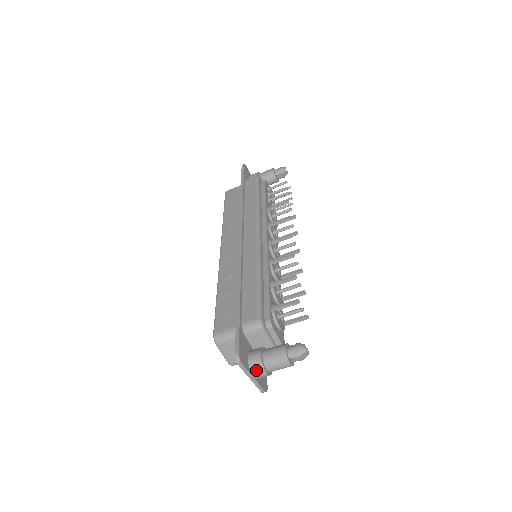
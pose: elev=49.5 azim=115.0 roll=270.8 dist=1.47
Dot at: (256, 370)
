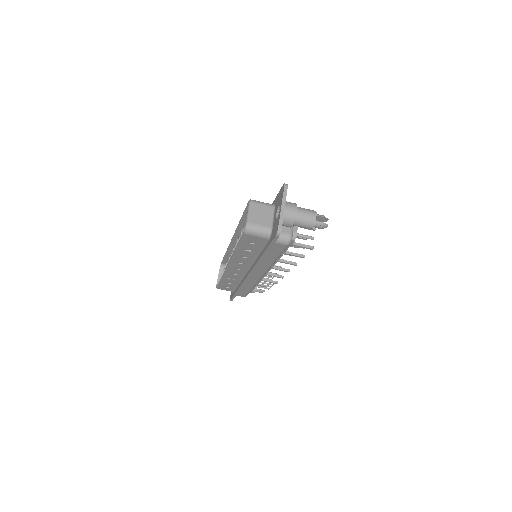
Dot at: (290, 204)
